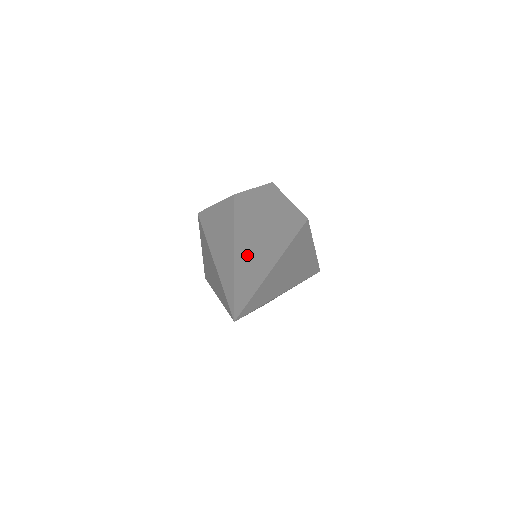
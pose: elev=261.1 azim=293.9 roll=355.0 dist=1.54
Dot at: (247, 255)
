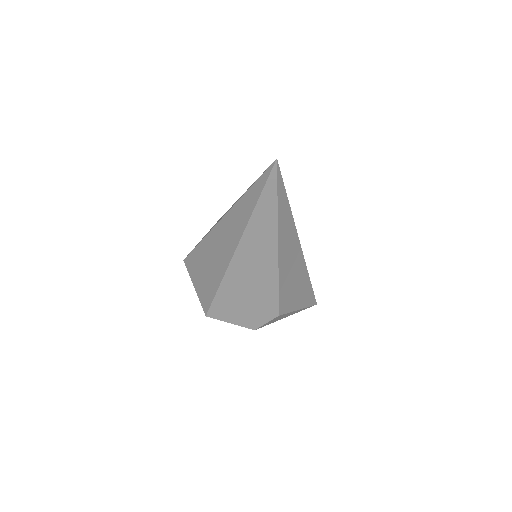
Dot at: occluded
